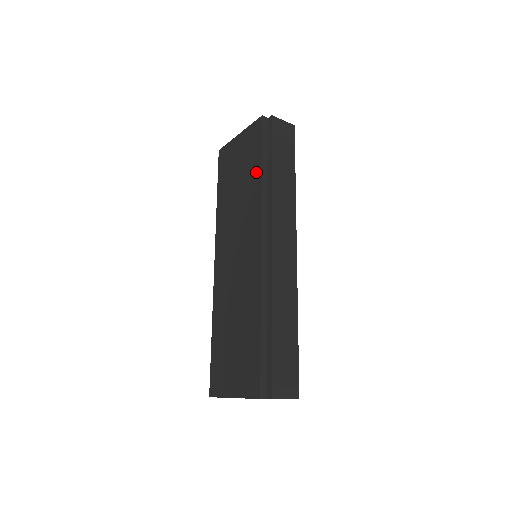
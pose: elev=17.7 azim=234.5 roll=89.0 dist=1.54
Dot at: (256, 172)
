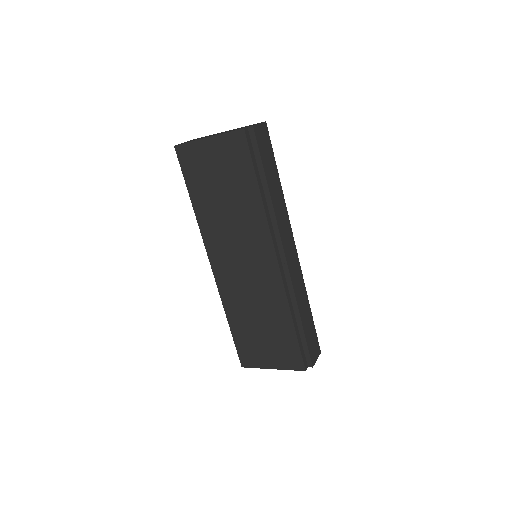
Dot at: (252, 191)
